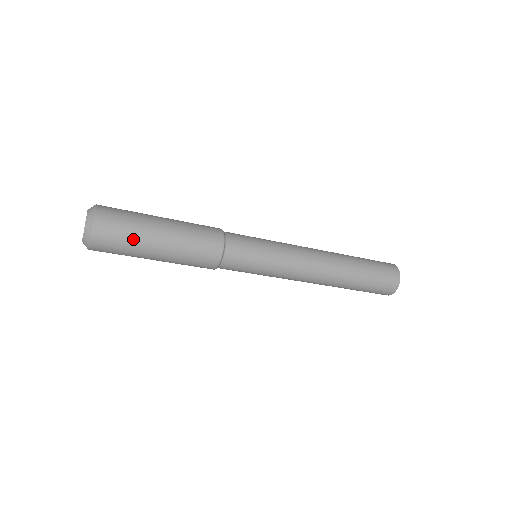
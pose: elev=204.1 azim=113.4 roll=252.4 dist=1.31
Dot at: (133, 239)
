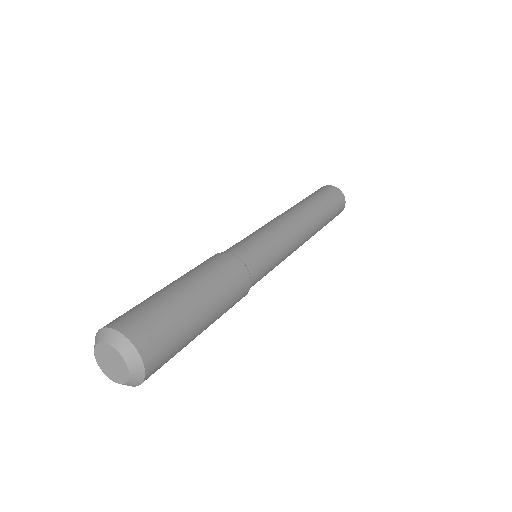
Dot at: occluded
